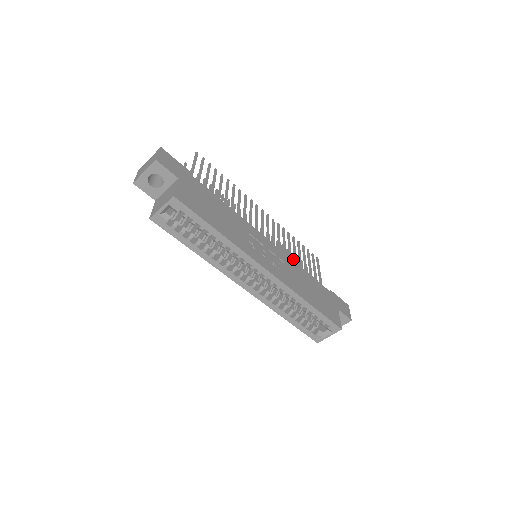
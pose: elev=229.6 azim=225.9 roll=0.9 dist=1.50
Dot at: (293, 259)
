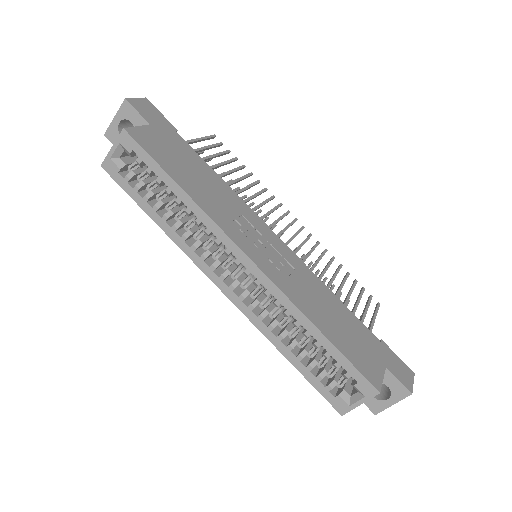
Dot at: (339, 298)
